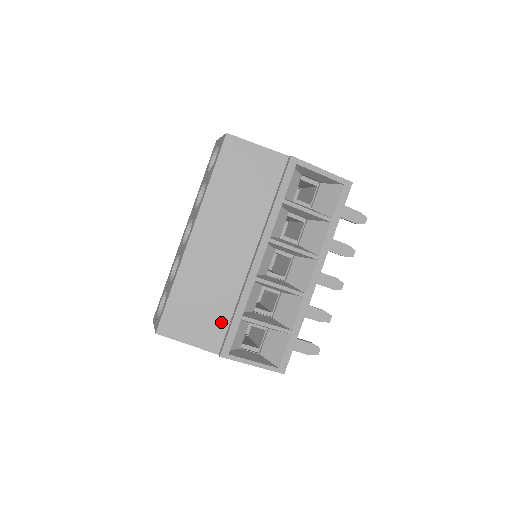
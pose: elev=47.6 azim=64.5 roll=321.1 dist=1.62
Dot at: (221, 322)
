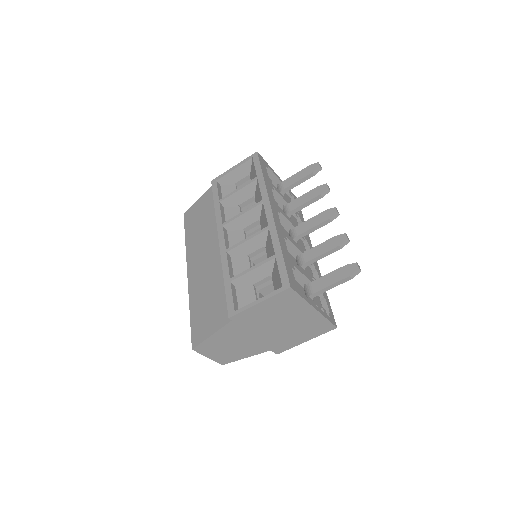
Dot at: (223, 299)
